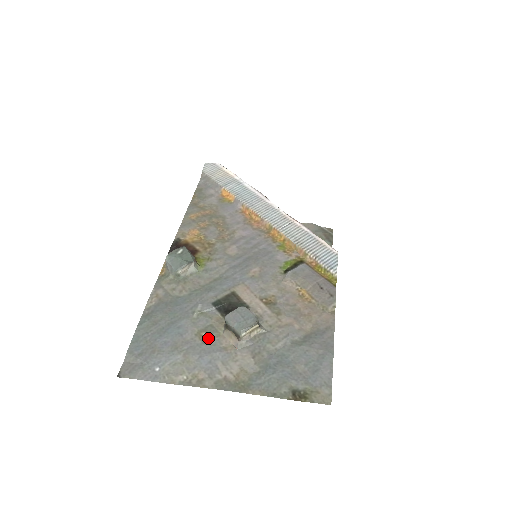
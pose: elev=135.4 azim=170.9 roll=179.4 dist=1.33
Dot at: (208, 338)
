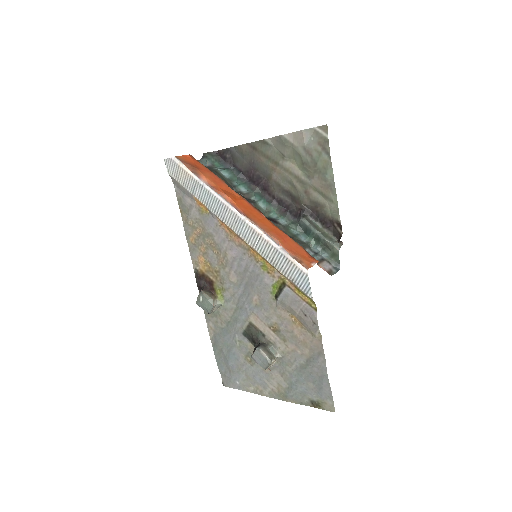
Dot at: (252, 362)
